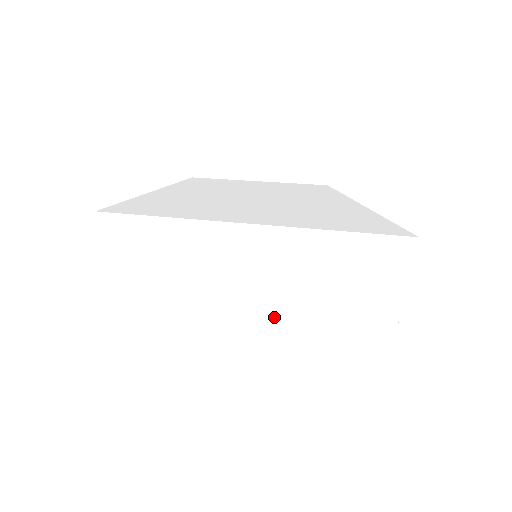
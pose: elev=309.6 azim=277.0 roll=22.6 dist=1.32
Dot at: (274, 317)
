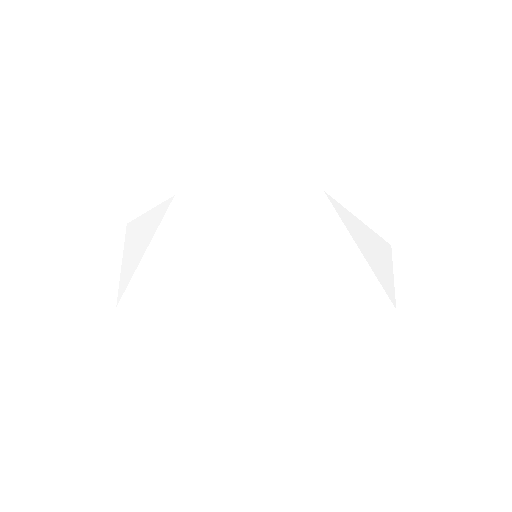
Dot at: occluded
